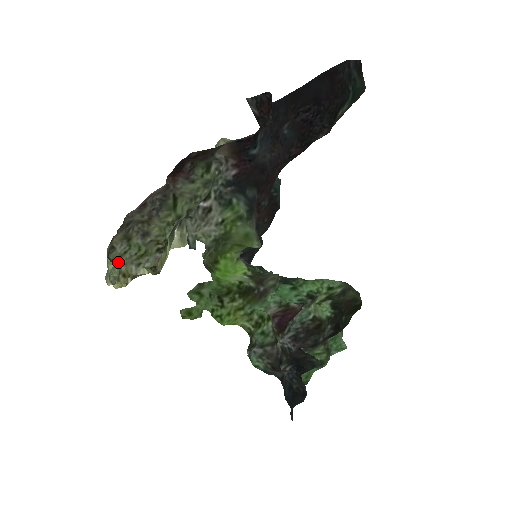
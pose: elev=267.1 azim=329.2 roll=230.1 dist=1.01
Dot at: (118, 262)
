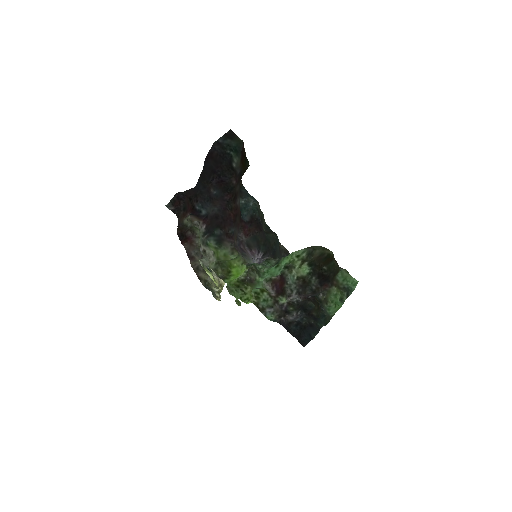
Dot at: occluded
